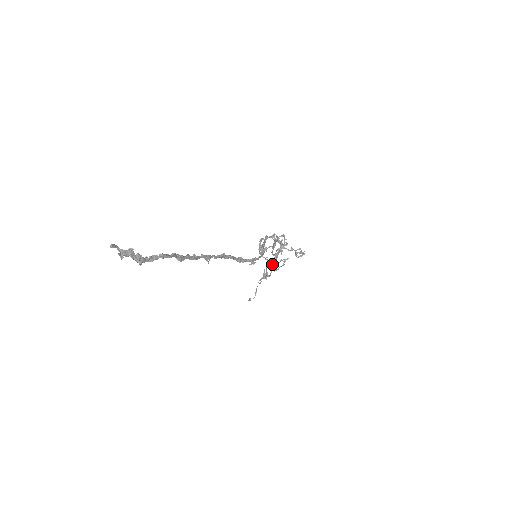
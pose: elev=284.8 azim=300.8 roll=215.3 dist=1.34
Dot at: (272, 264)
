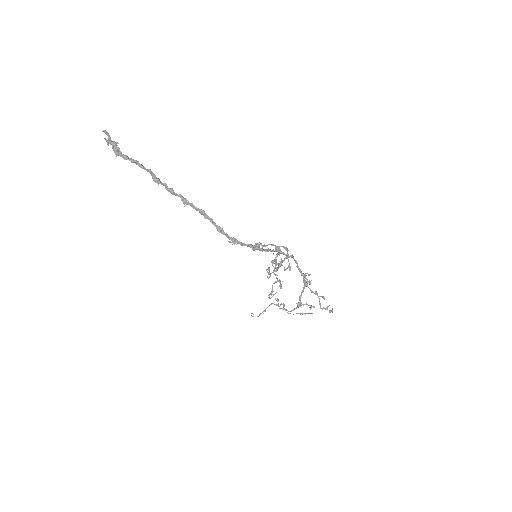
Dot at: (270, 275)
